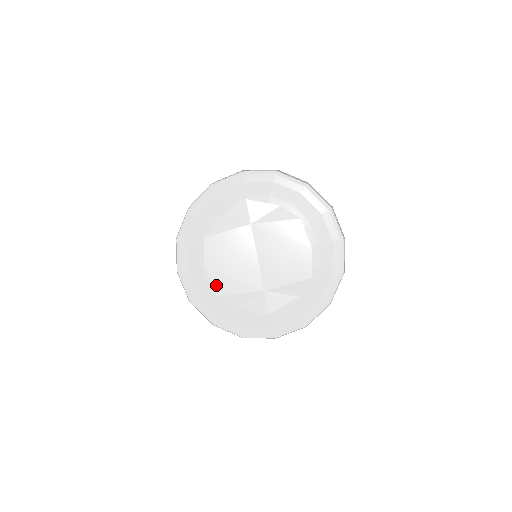
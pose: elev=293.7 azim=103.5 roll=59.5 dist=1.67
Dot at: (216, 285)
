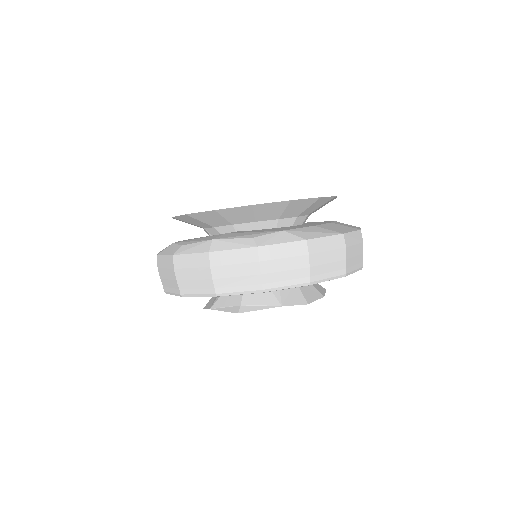
Dot at: occluded
